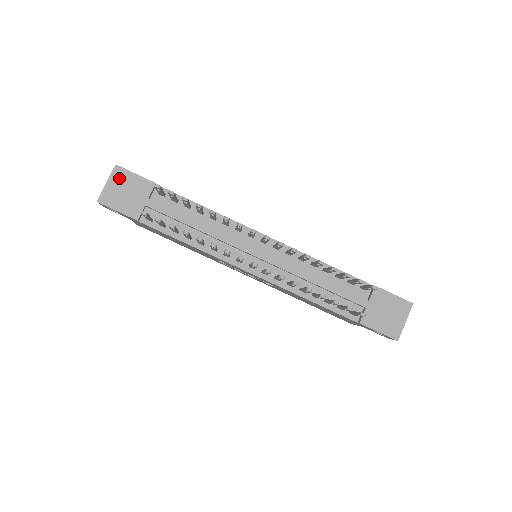
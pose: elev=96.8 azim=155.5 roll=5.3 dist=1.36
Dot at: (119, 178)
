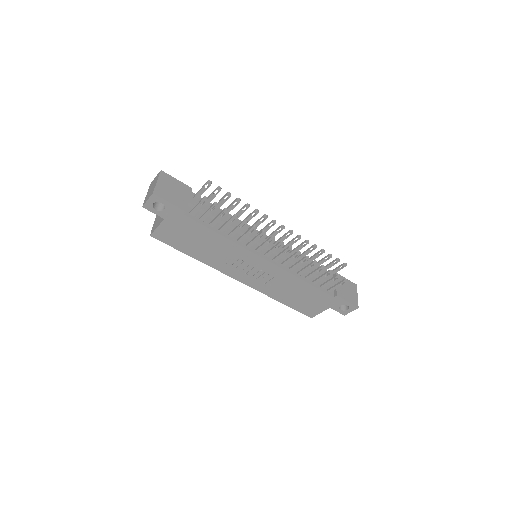
Dot at: (166, 180)
